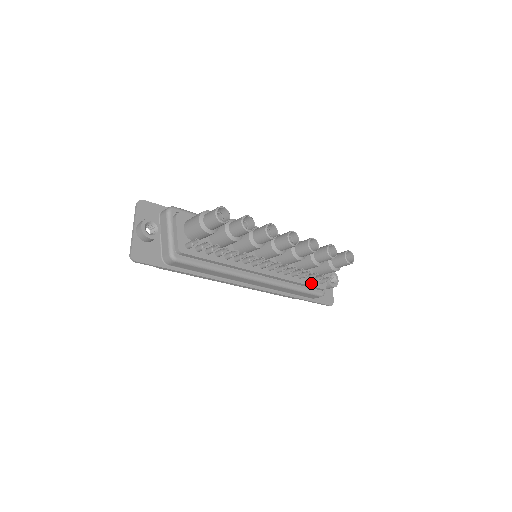
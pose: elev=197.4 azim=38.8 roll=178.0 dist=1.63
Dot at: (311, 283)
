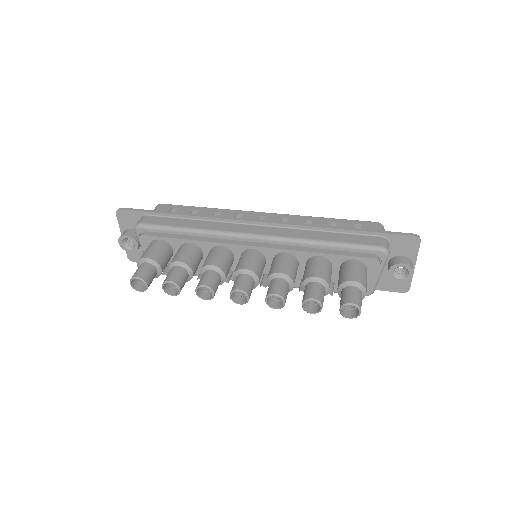
Dot at: occluded
